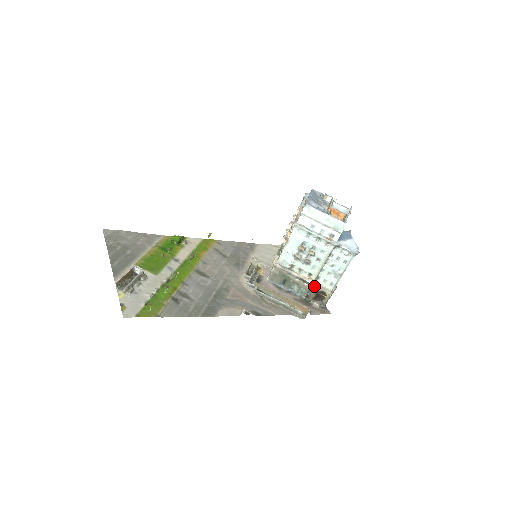
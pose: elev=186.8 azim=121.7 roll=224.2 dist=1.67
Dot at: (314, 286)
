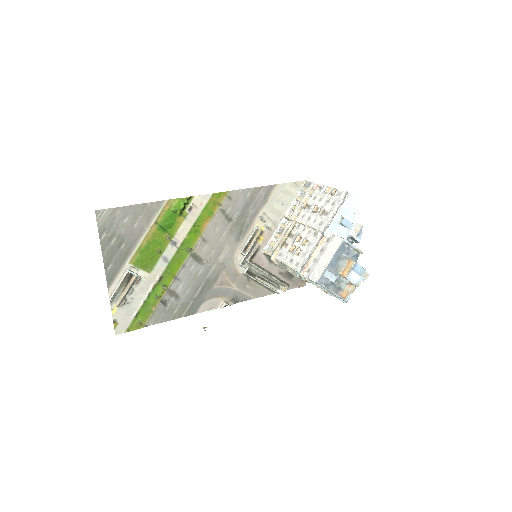
Dot at: occluded
